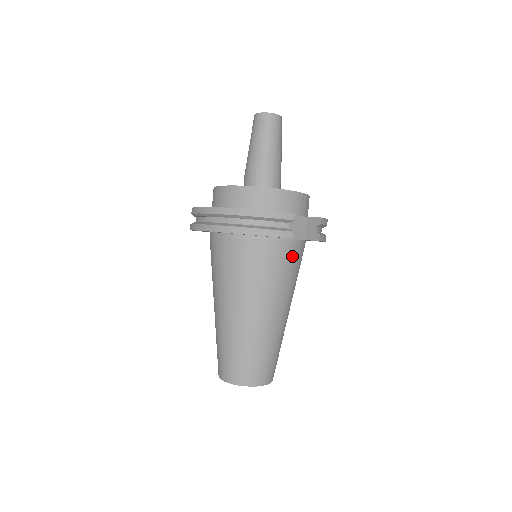
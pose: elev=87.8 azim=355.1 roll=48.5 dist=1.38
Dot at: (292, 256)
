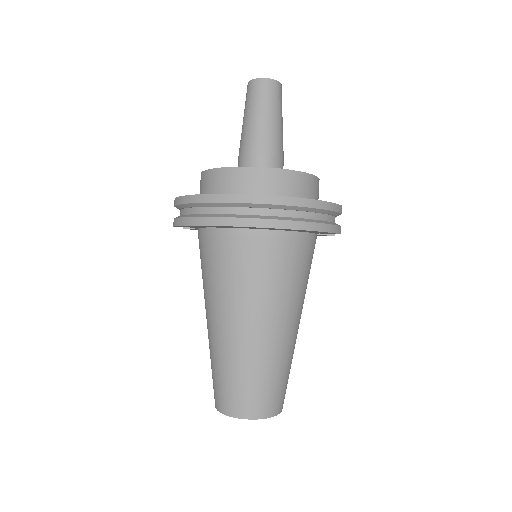
Dot at: occluded
